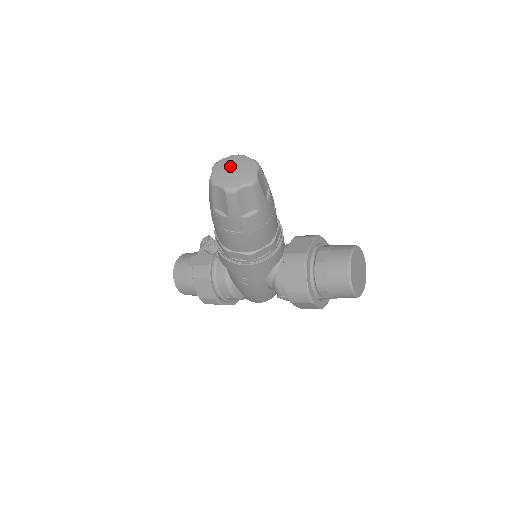
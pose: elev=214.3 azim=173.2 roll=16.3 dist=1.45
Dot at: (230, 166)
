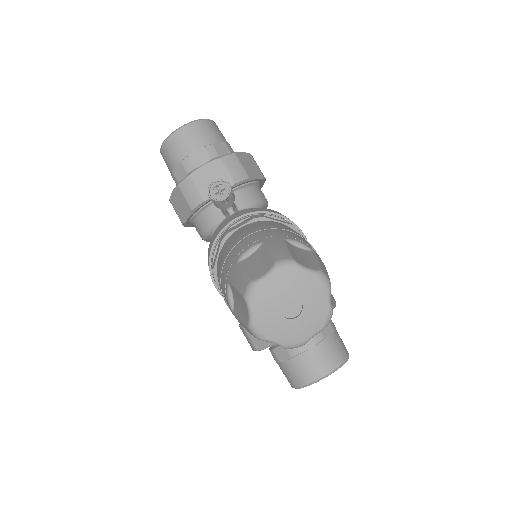
Dot at: (293, 296)
